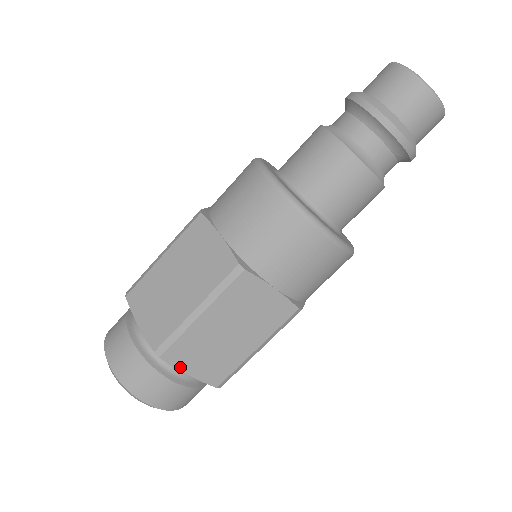
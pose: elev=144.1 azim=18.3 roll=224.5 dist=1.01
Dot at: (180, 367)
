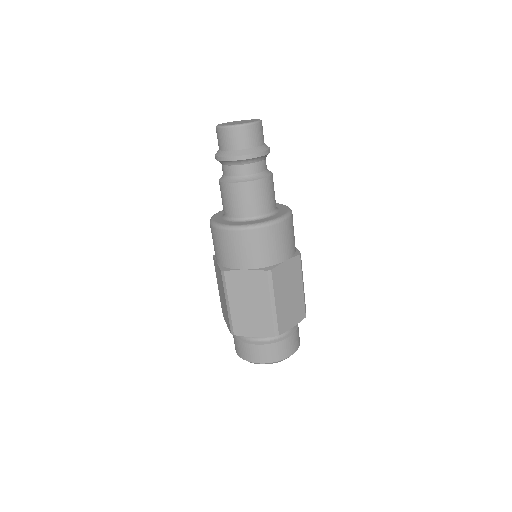
Dot at: (288, 329)
